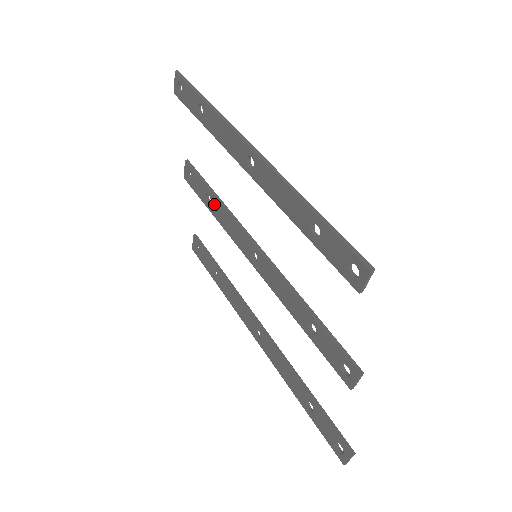
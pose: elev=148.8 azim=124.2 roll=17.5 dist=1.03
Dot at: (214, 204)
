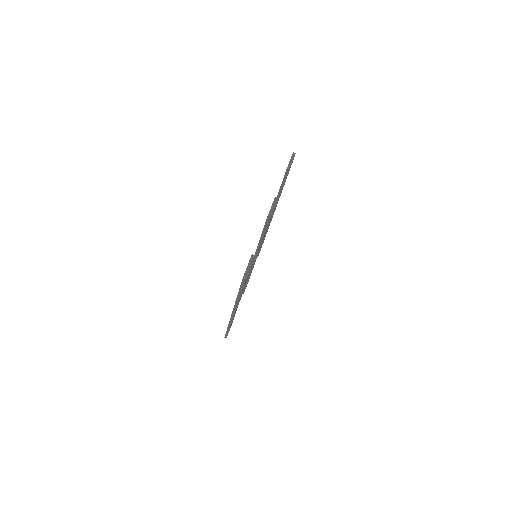
Dot at: occluded
